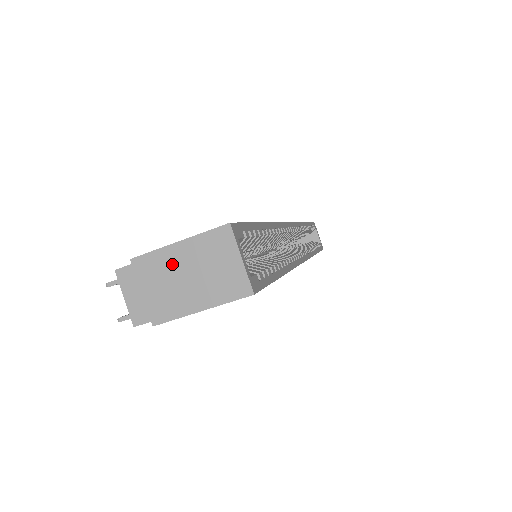
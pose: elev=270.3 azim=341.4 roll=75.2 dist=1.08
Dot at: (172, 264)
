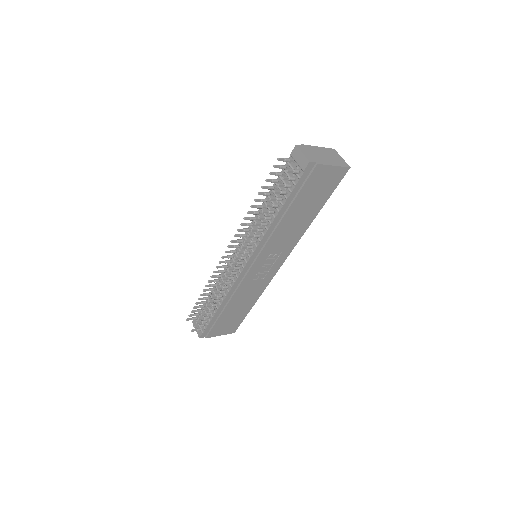
Dot at: (318, 151)
